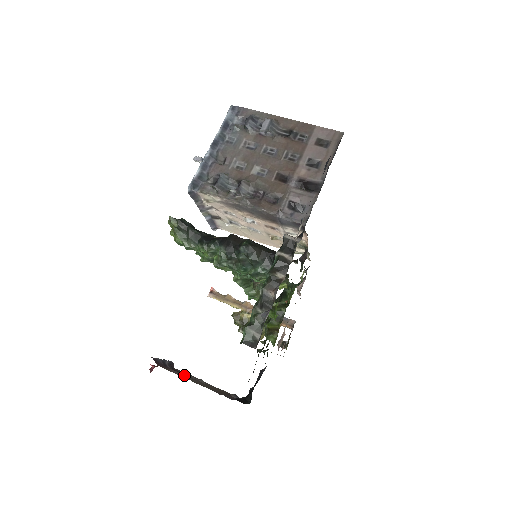
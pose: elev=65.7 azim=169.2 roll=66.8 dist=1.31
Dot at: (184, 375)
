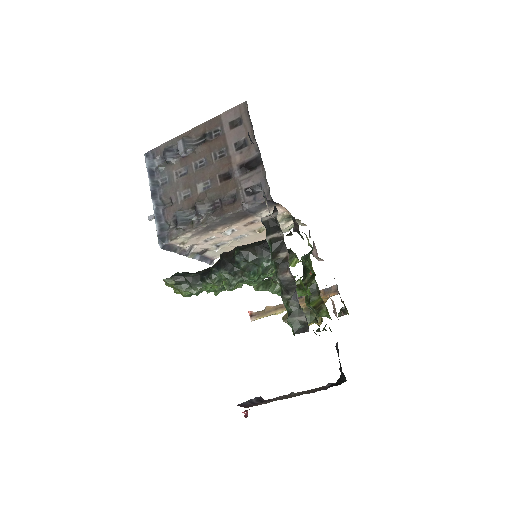
Dot at: occluded
